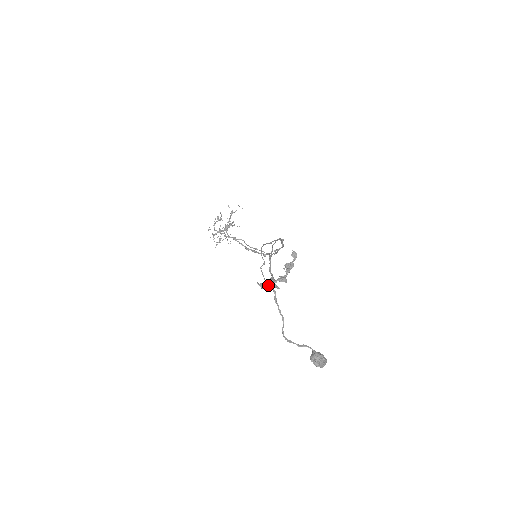
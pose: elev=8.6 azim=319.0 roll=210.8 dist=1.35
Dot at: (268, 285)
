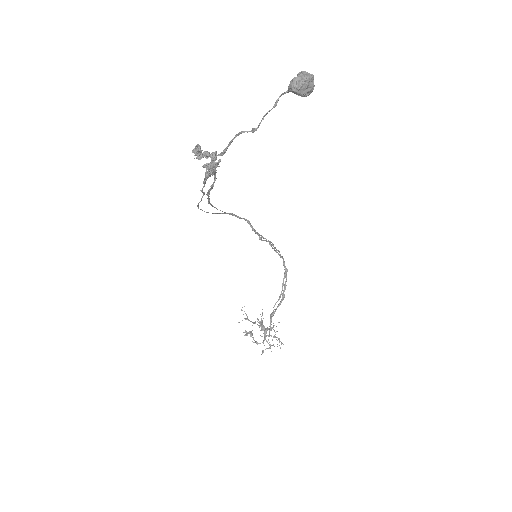
Dot at: (204, 165)
